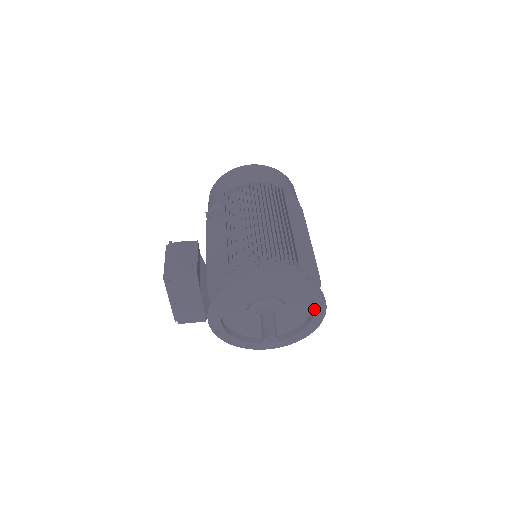
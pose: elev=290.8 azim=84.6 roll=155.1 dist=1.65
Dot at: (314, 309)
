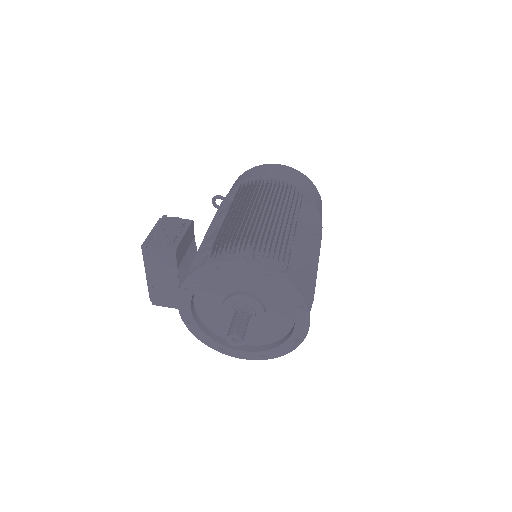
Dot at: (295, 320)
